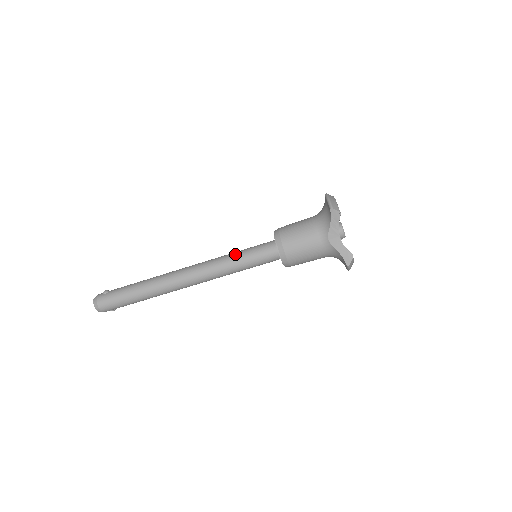
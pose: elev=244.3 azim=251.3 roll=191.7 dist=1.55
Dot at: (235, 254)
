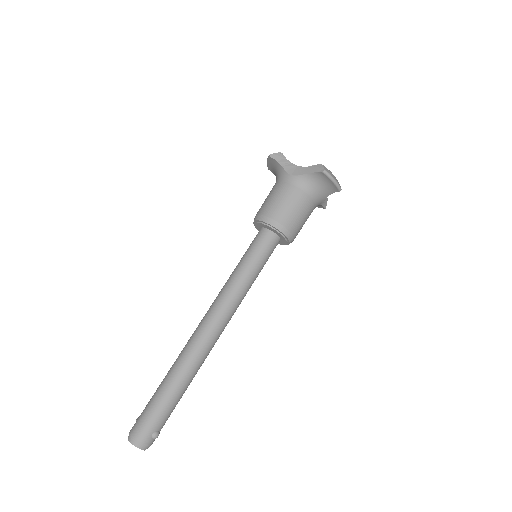
Dot at: (235, 268)
